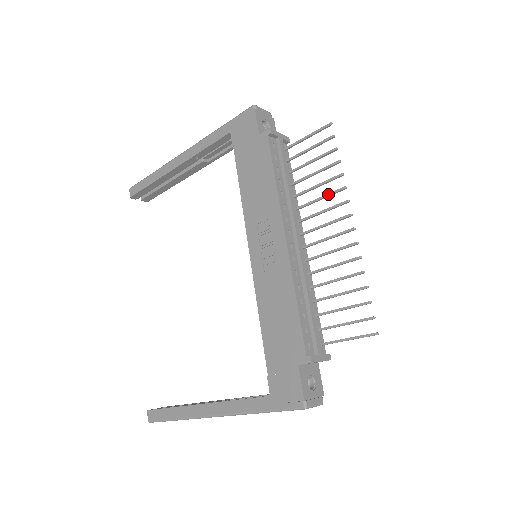
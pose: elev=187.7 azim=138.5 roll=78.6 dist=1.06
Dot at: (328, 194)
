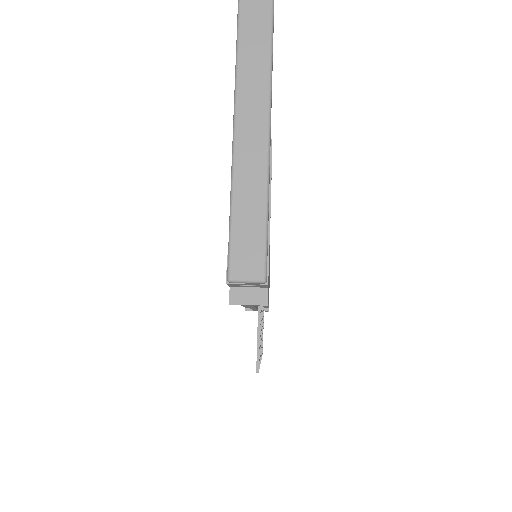
Dot at: occluded
